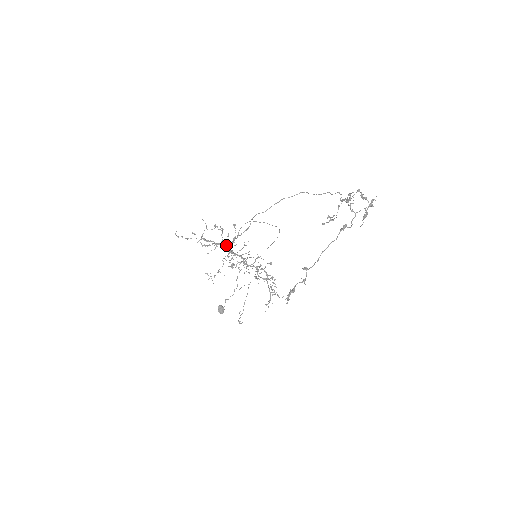
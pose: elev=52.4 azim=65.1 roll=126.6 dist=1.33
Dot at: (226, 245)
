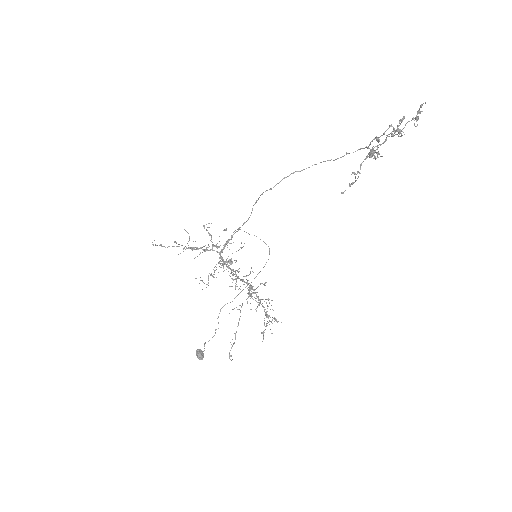
Dot at: occluded
